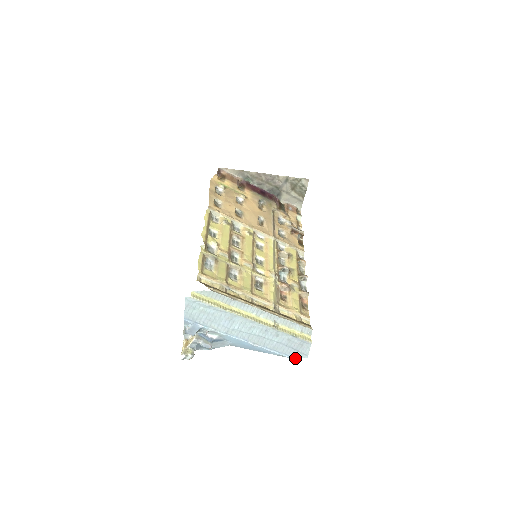
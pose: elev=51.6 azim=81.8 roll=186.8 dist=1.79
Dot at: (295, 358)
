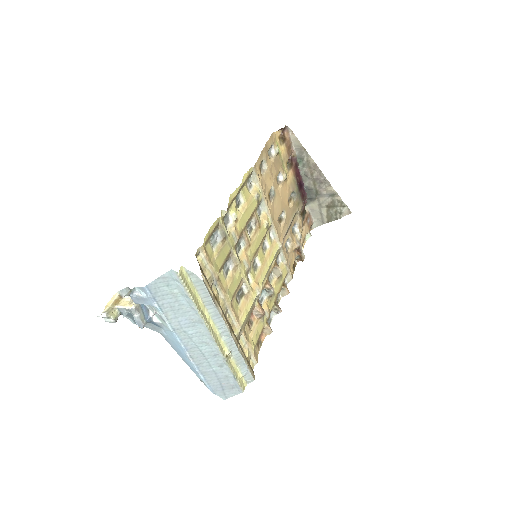
Dot at: (213, 392)
